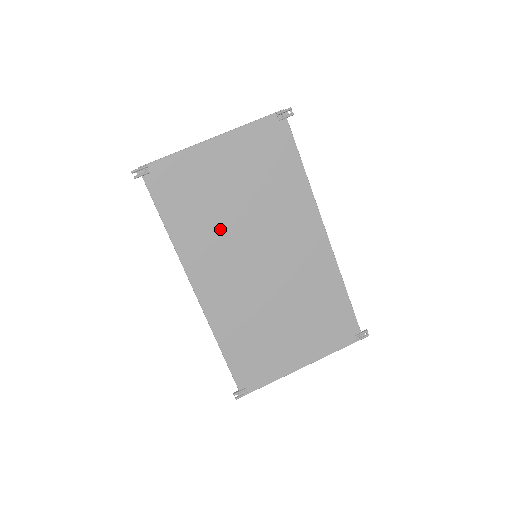
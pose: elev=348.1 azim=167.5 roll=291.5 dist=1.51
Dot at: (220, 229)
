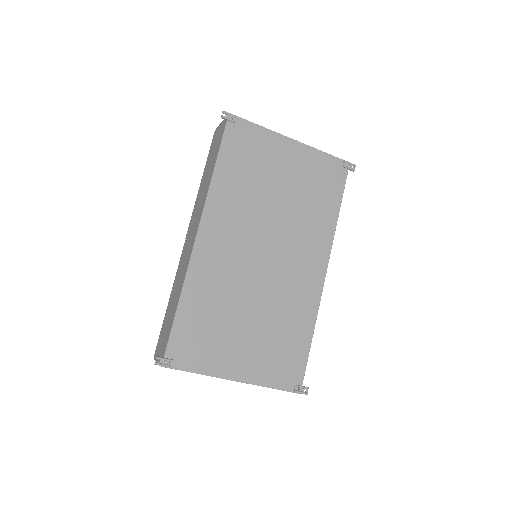
Dot at: (253, 203)
